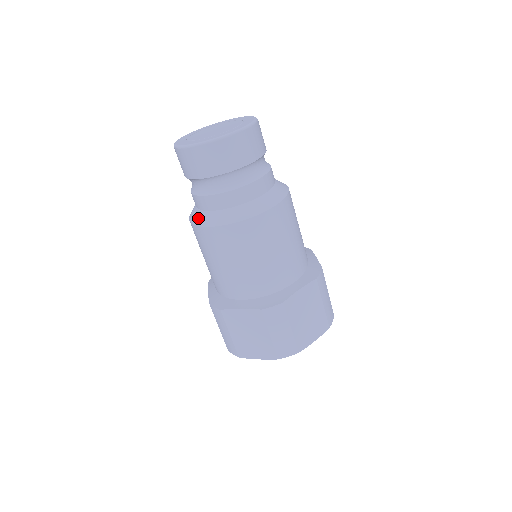
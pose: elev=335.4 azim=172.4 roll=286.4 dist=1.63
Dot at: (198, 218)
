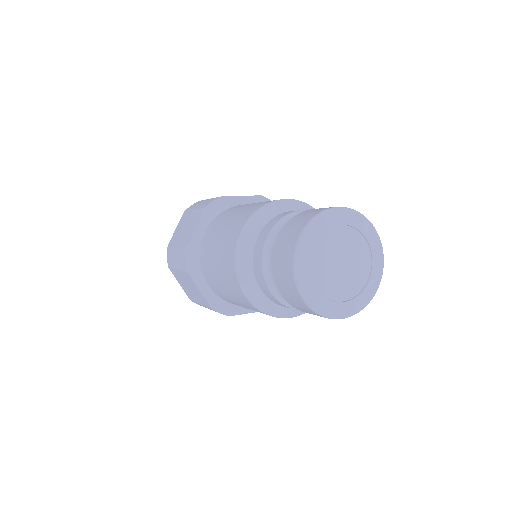
Dot at: (243, 264)
